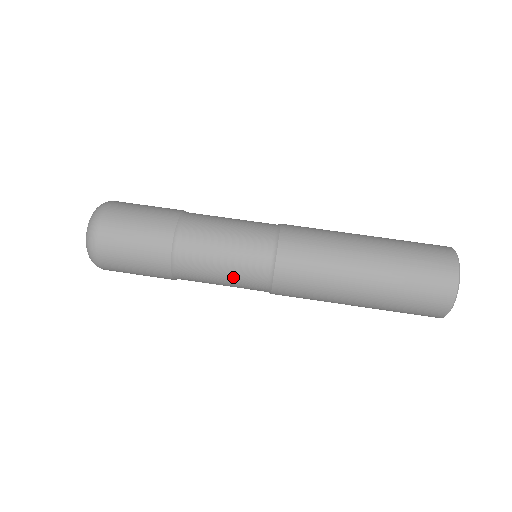
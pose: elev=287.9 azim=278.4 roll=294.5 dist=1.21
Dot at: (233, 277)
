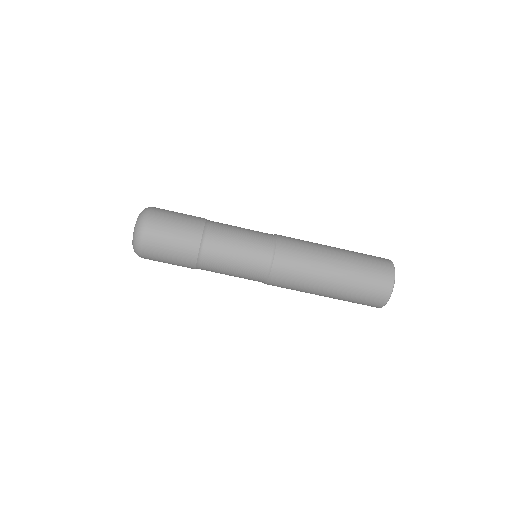
Dot at: (239, 277)
